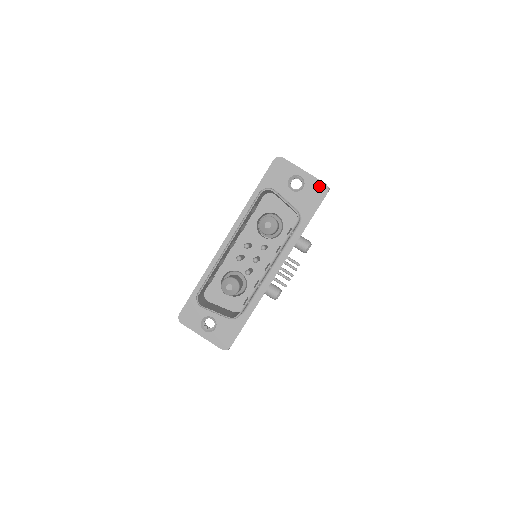
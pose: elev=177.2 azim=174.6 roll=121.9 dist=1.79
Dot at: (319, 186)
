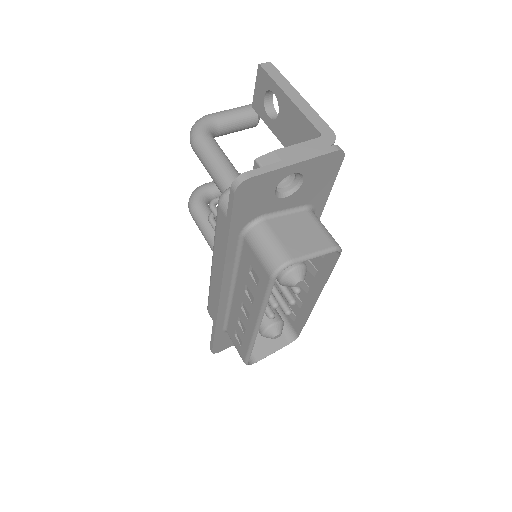
Dot at: (328, 161)
